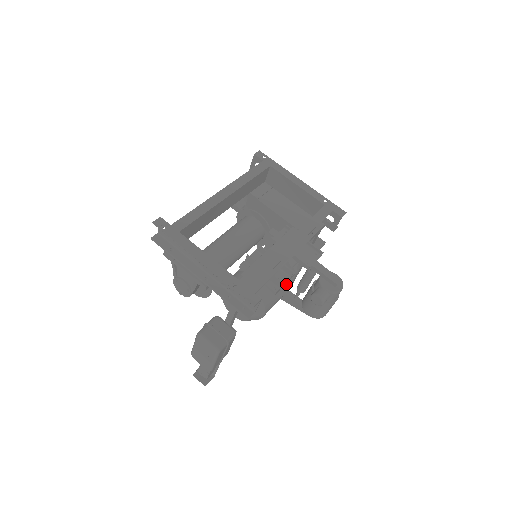
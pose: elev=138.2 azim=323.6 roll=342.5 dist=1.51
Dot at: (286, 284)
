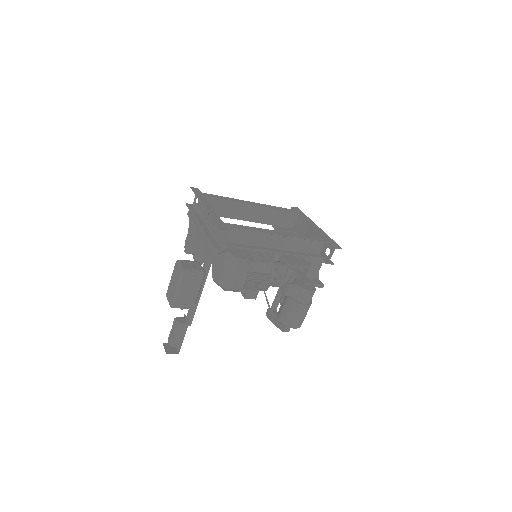
Dot at: (267, 275)
